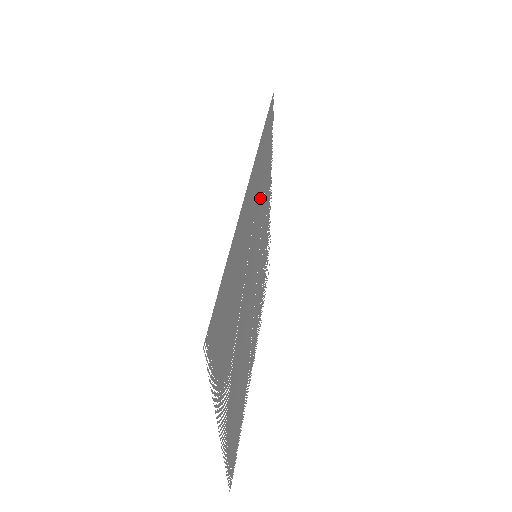
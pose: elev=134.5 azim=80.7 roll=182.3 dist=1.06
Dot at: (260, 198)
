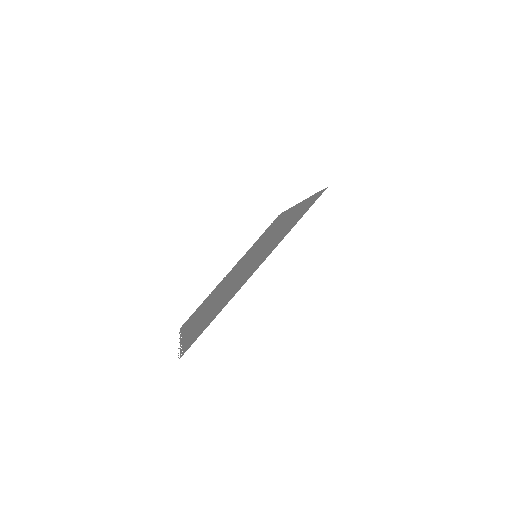
Dot at: occluded
